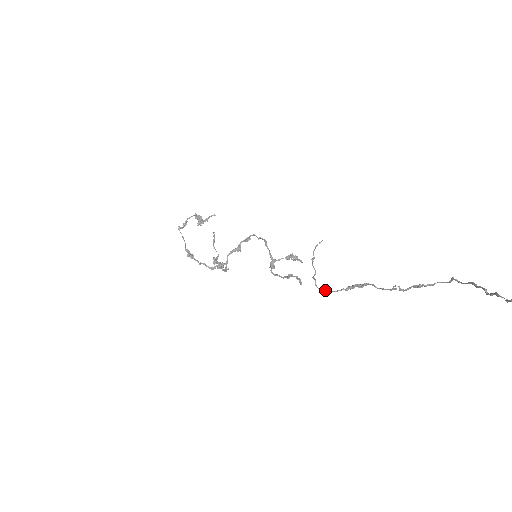
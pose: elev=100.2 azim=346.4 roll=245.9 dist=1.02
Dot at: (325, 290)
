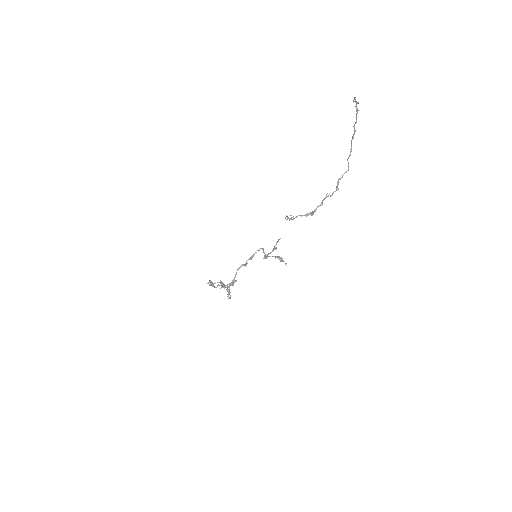
Dot at: occluded
